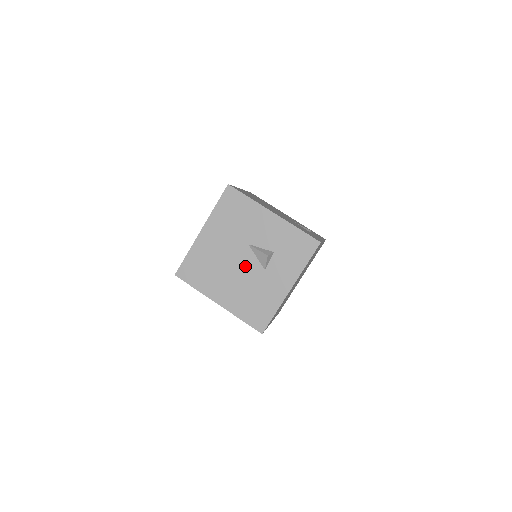
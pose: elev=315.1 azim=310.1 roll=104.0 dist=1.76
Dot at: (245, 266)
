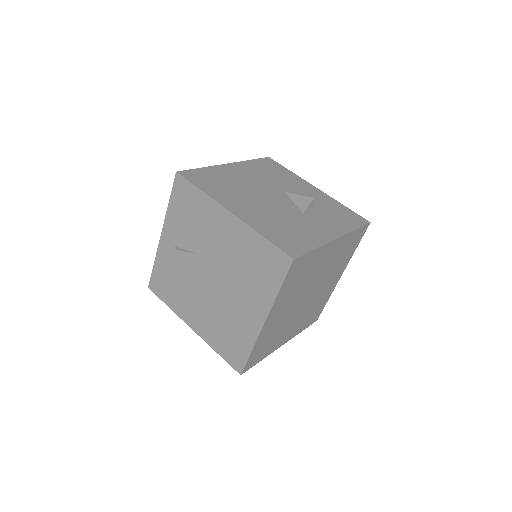
Dot at: (278, 202)
